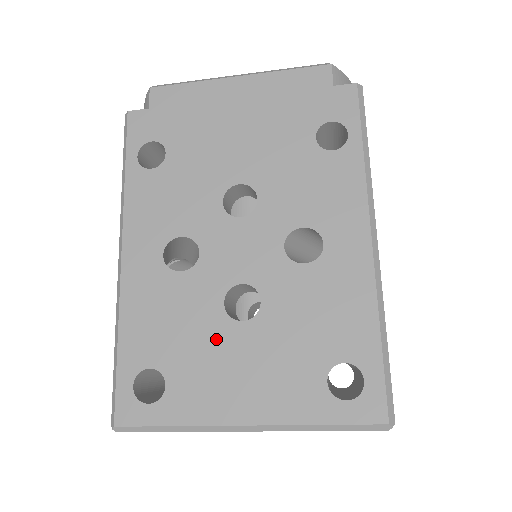
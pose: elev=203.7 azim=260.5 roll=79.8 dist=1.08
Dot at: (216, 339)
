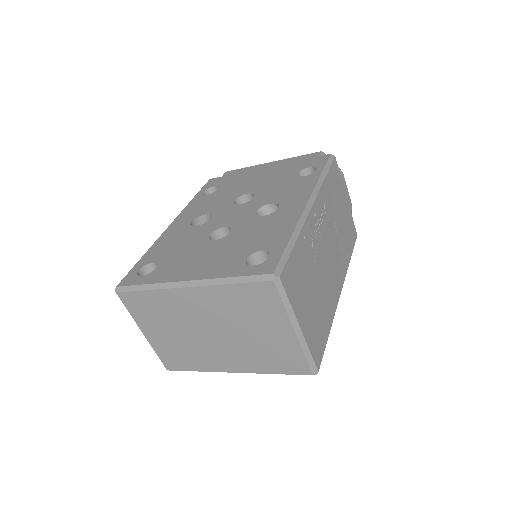
Dot at: (196, 248)
